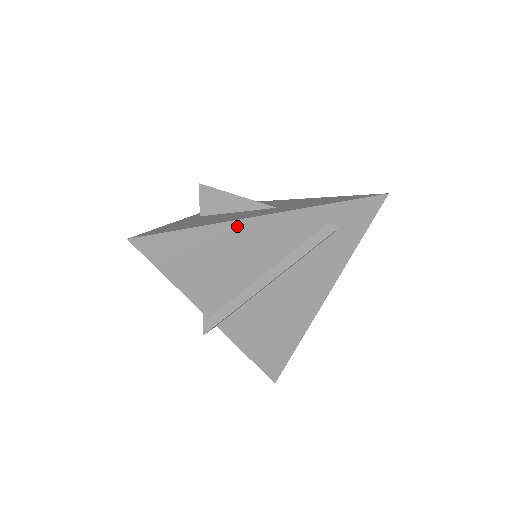
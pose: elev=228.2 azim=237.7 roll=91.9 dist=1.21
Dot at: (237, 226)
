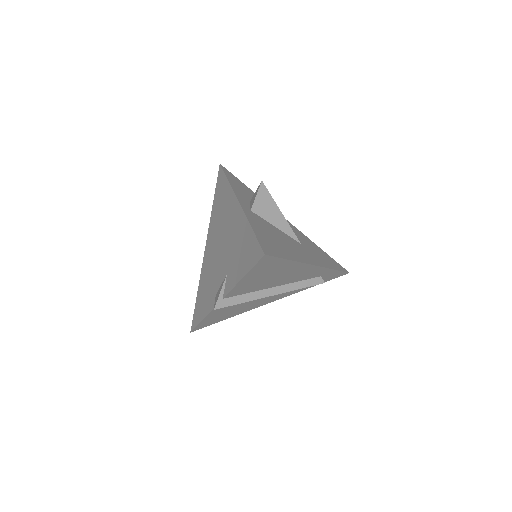
Dot at: (302, 266)
